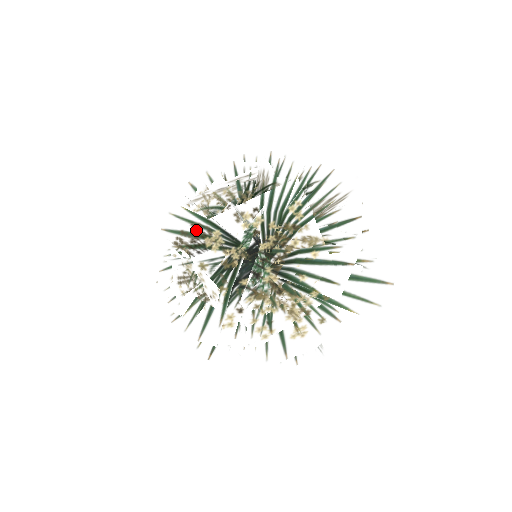
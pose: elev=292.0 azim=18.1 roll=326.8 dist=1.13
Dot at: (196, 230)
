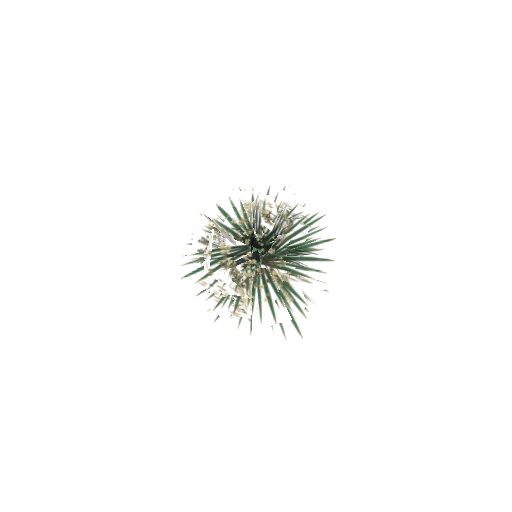
Dot at: (221, 236)
